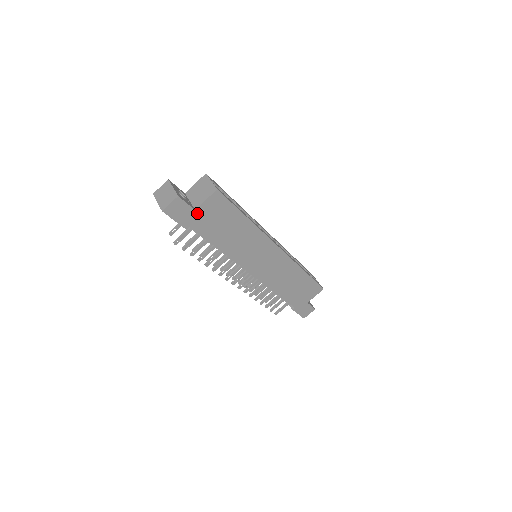
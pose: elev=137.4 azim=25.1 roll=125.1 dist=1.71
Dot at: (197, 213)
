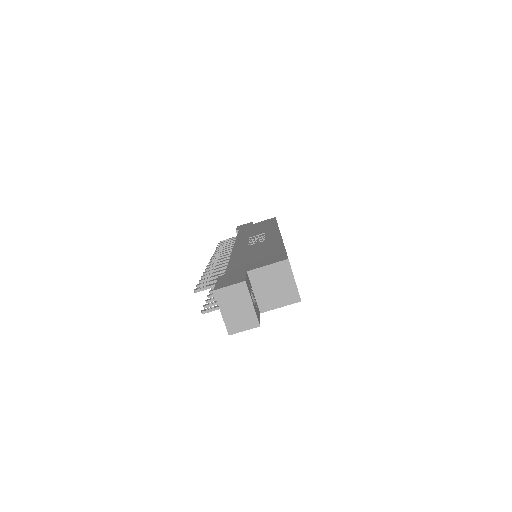
Dot at: occluded
